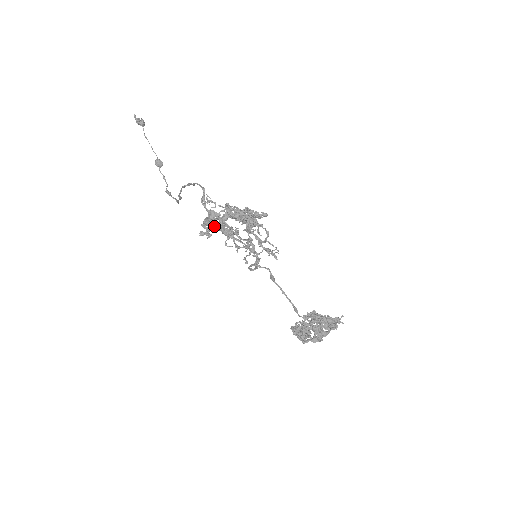
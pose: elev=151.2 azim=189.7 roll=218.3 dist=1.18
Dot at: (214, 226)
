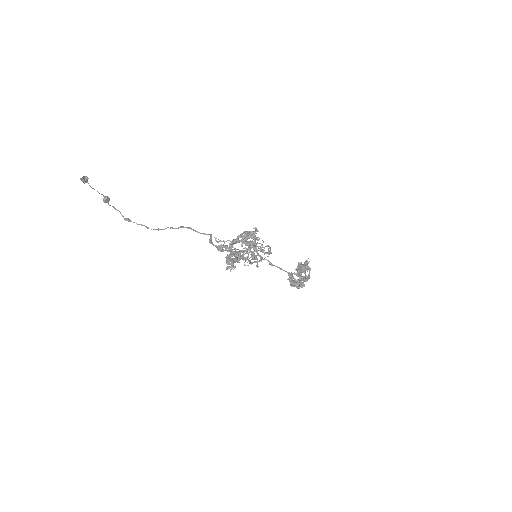
Dot at: (239, 262)
